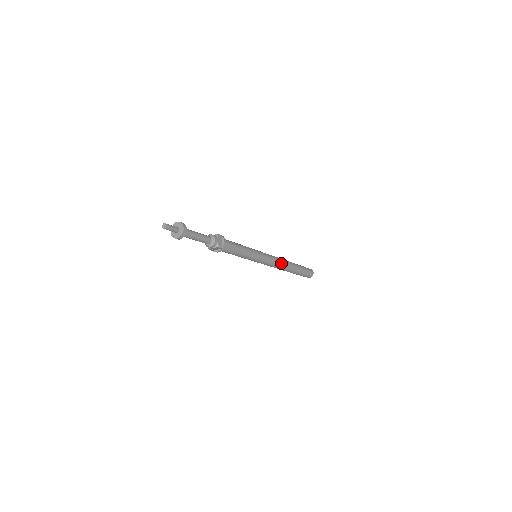
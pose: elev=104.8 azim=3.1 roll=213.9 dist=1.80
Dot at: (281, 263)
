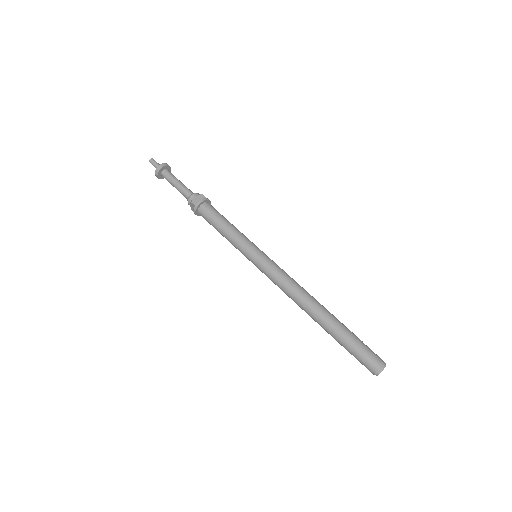
Dot at: (295, 289)
